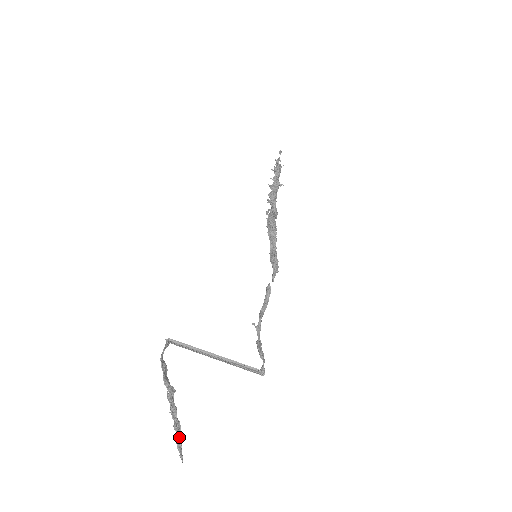
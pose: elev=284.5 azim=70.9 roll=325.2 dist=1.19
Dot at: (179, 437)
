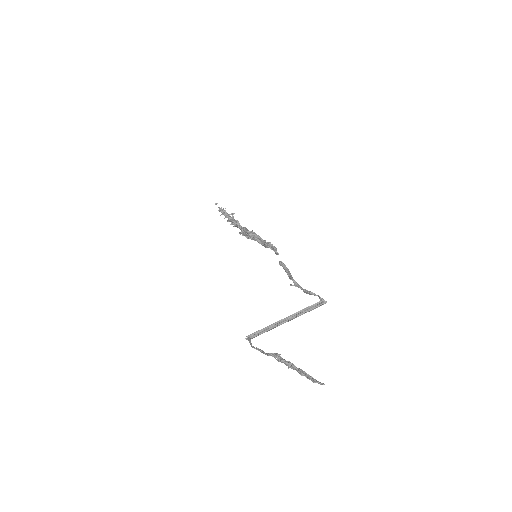
Dot at: (309, 377)
